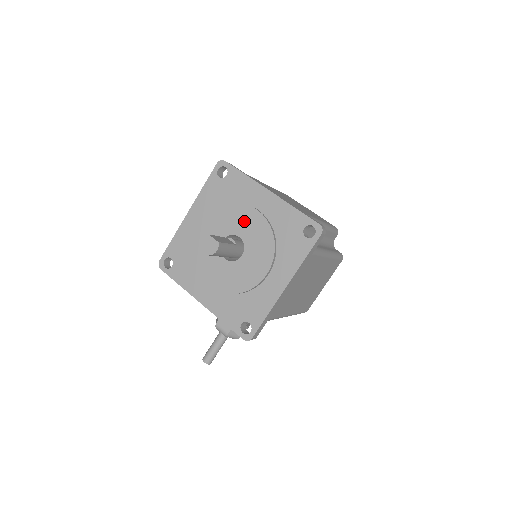
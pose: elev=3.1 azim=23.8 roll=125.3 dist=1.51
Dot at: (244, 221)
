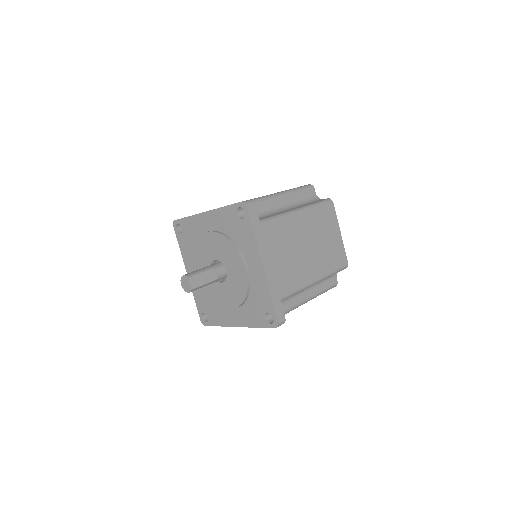
Dot at: (234, 265)
